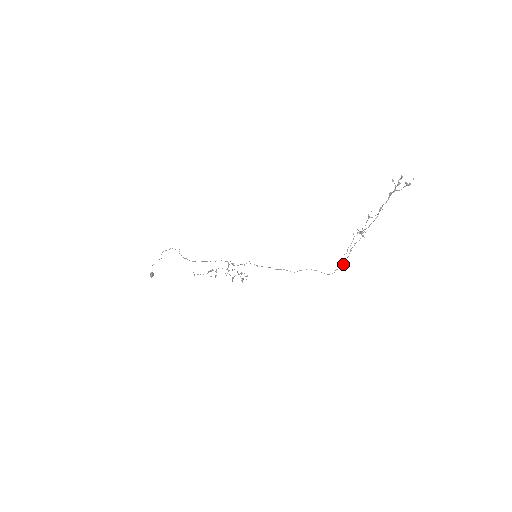
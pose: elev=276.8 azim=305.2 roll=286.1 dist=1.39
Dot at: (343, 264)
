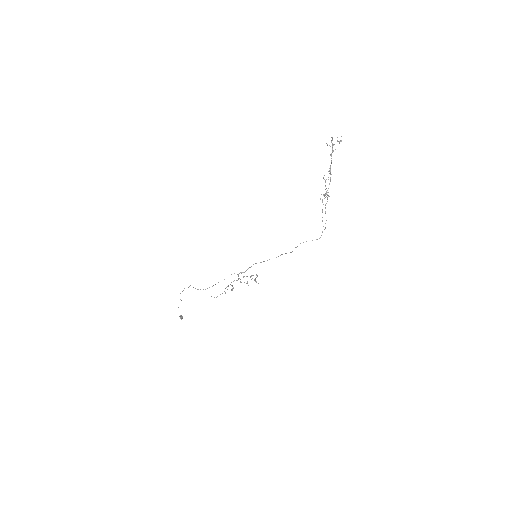
Dot at: occluded
